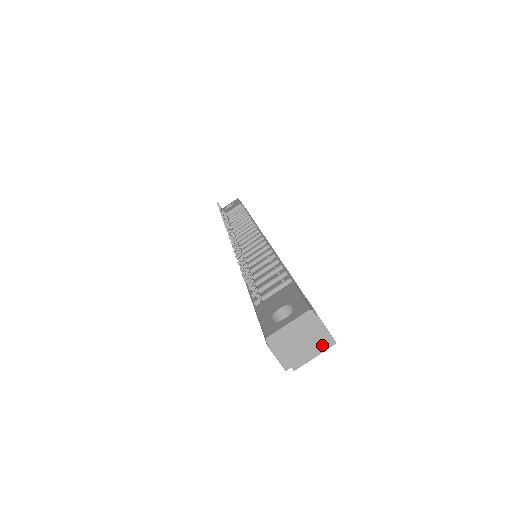
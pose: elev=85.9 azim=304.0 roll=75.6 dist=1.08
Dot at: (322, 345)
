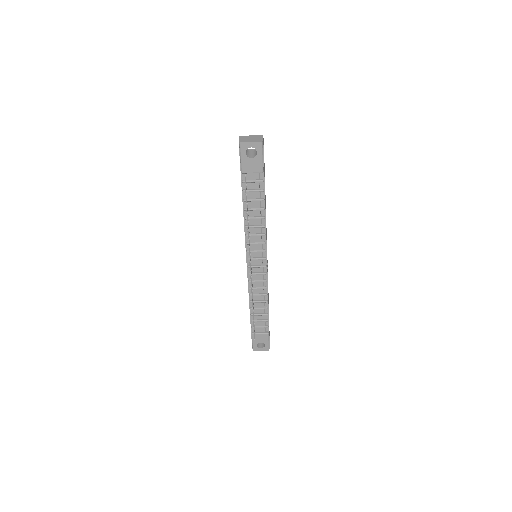
Dot at: occluded
